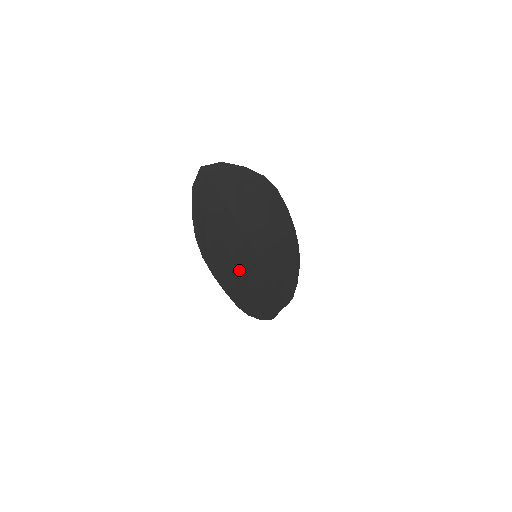
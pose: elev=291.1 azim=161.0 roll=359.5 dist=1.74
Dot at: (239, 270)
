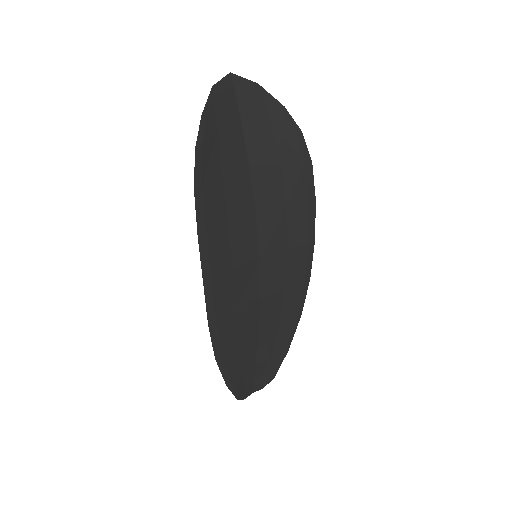
Dot at: (231, 257)
